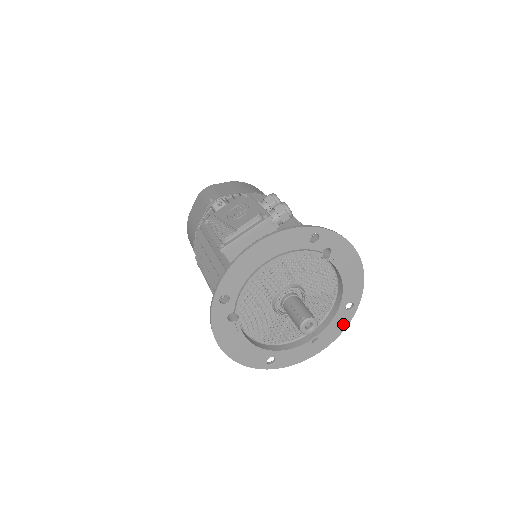
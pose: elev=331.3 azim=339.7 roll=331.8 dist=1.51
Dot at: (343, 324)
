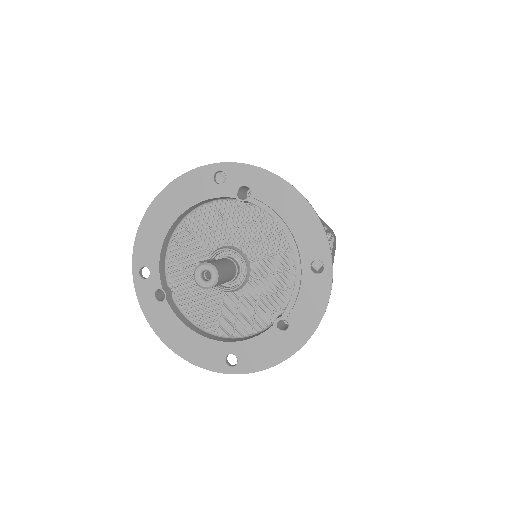
Dot at: (320, 297)
